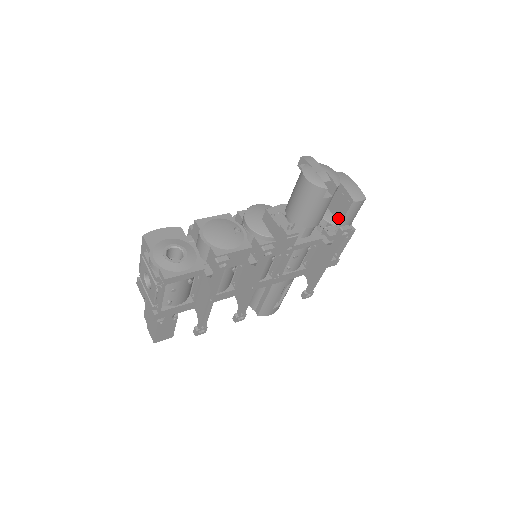
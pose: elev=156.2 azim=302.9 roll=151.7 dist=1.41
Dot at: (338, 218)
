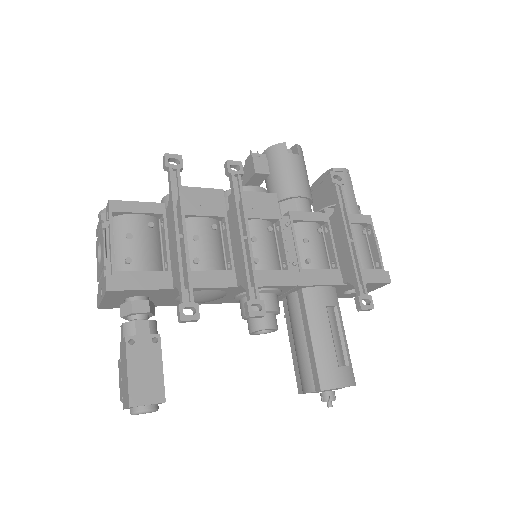
Dot at: occluded
